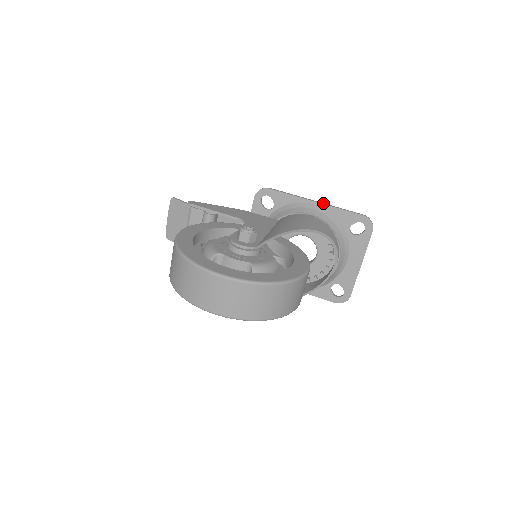
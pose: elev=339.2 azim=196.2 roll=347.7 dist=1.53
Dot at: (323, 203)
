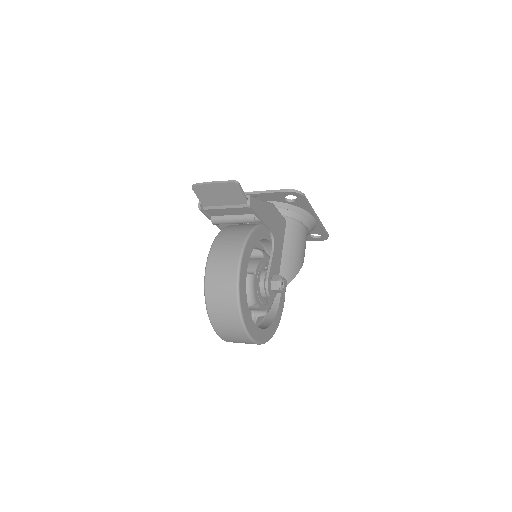
Dot at: occluded
